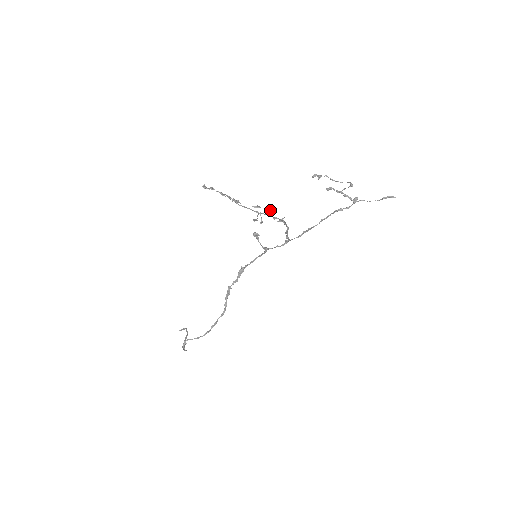
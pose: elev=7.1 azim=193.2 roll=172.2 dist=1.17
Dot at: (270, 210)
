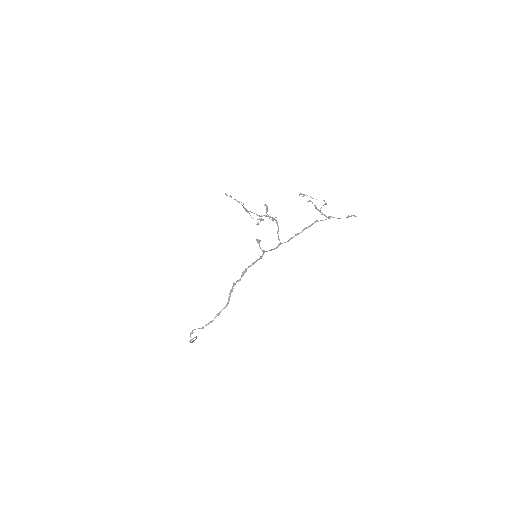
Dot at: (266, 207)
